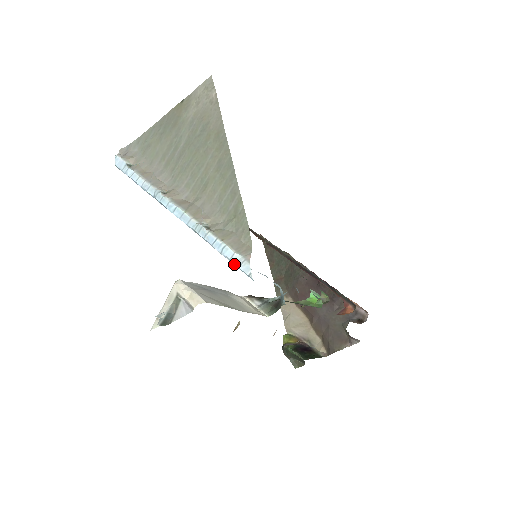
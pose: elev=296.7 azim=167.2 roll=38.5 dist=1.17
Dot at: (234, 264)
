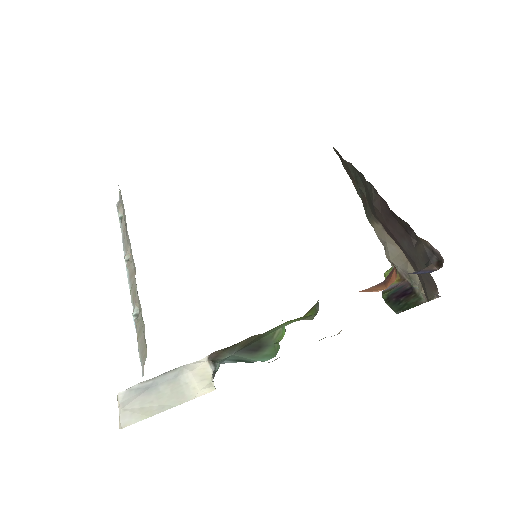
Dot at: occluded
